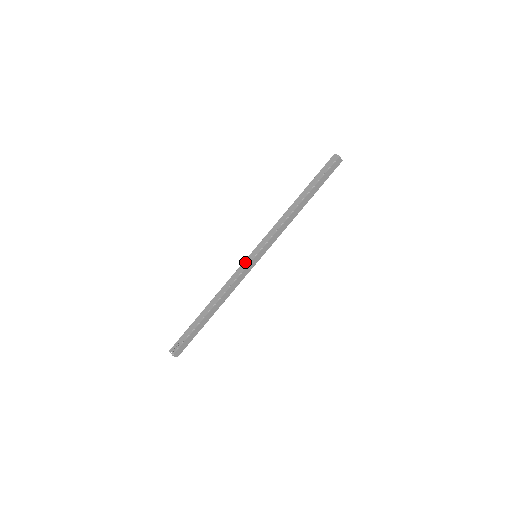
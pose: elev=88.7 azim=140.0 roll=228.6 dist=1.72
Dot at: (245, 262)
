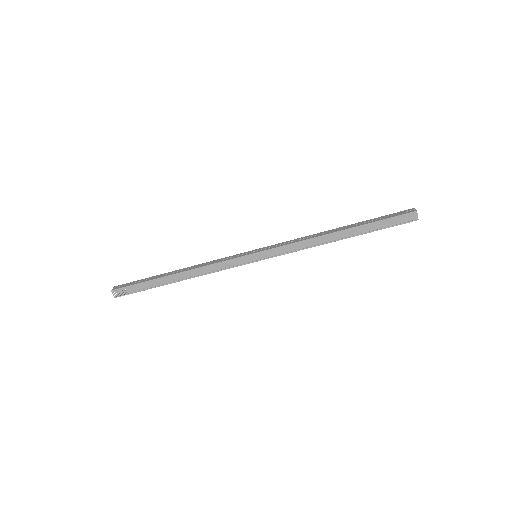
Dot at: (241, 259)
